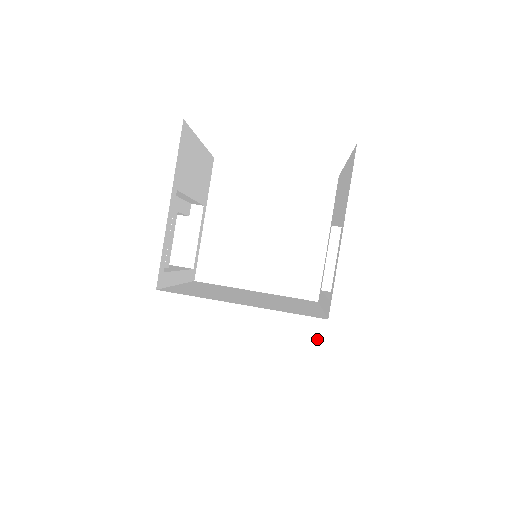
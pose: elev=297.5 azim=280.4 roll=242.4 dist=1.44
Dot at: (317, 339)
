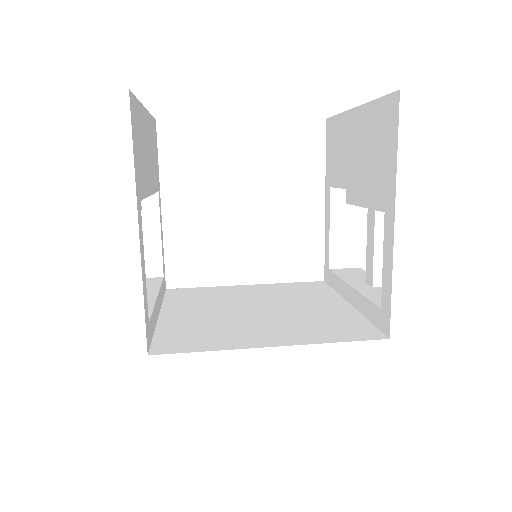
Dot at: (379, 366)
